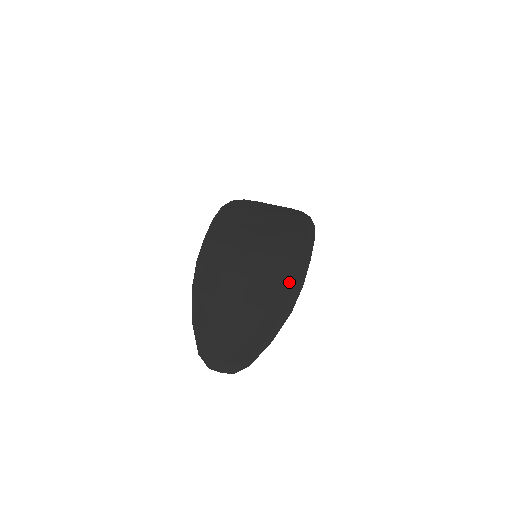
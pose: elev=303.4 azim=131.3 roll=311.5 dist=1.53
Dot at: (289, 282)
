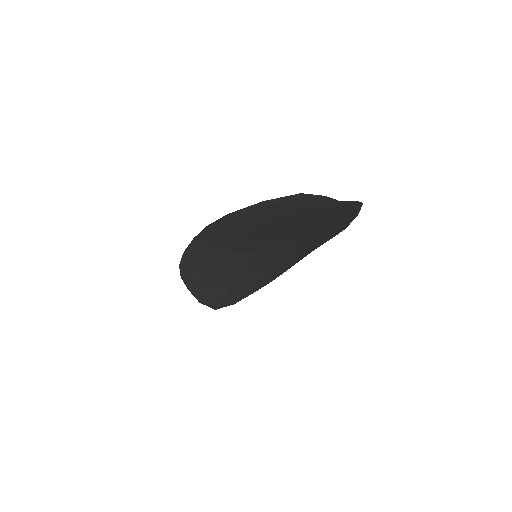
Dot at: occluded
